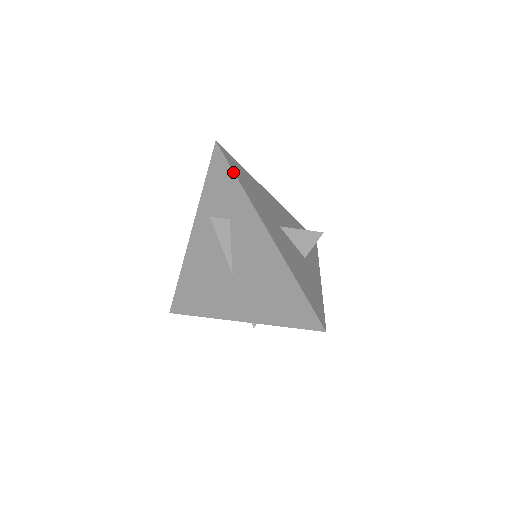
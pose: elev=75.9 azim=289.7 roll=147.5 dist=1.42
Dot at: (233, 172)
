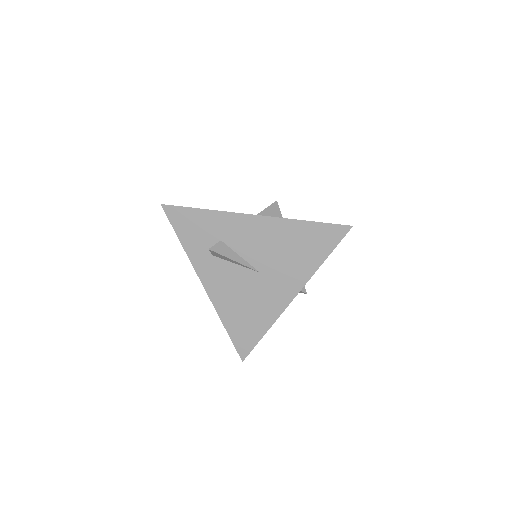
Dot at: (193, 208)
